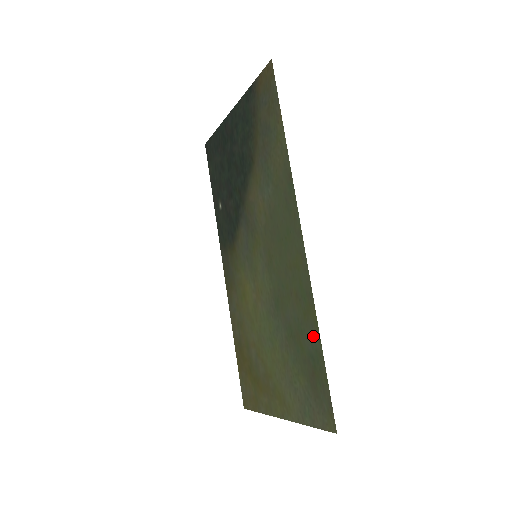
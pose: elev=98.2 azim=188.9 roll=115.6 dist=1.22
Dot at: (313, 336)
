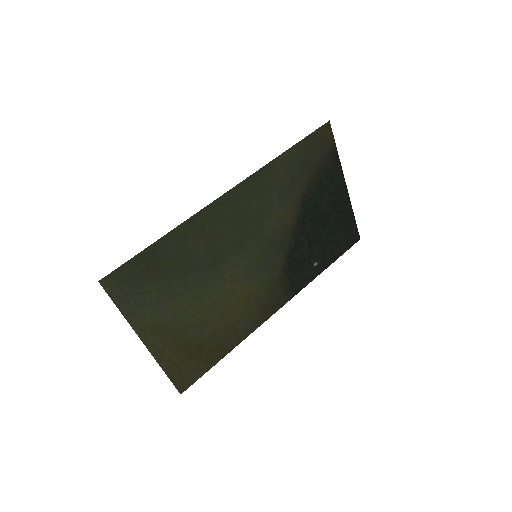
Dot at: (168, 243)
